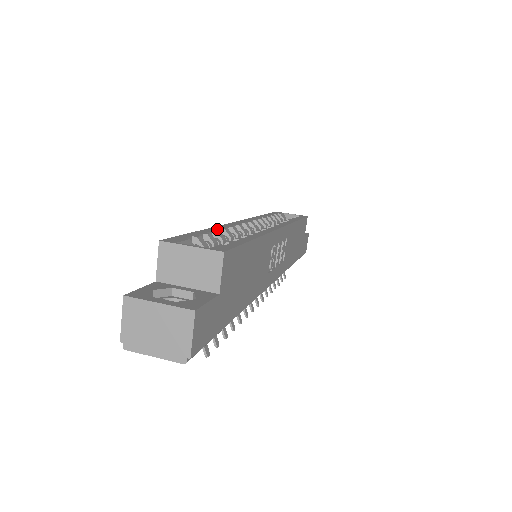
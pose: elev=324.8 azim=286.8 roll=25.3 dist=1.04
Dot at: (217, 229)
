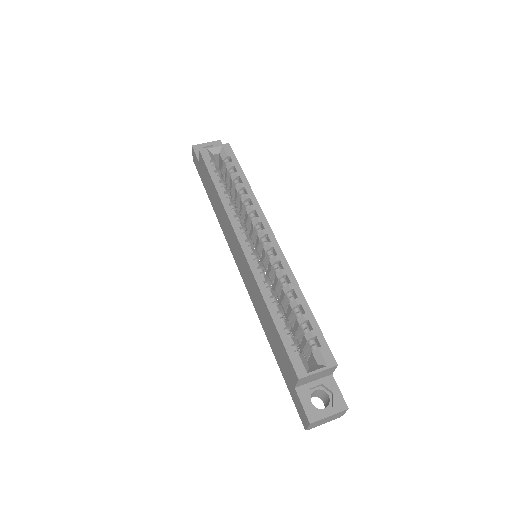
Dot at: (272, 302)
